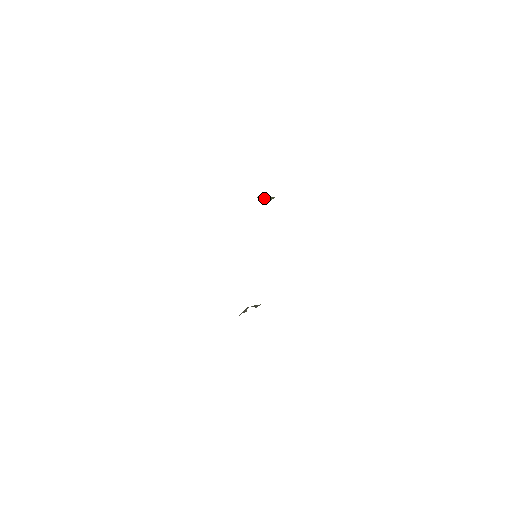
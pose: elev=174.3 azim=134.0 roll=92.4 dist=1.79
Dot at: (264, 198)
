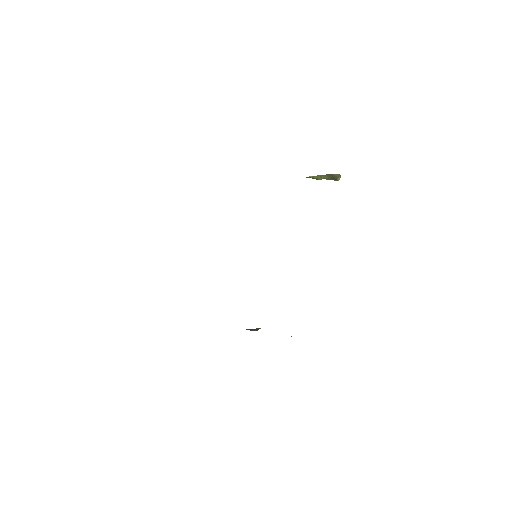
Dot at: (318, 177)
